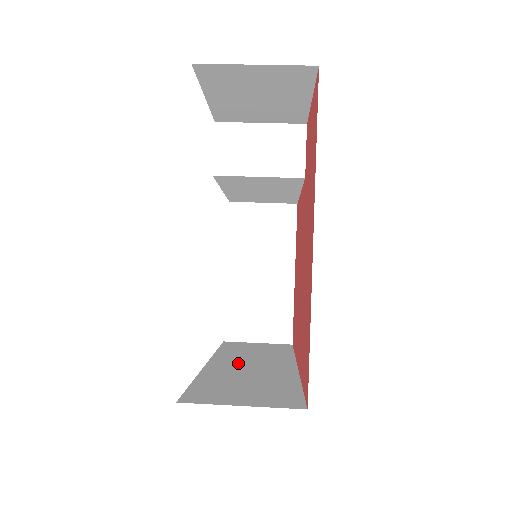
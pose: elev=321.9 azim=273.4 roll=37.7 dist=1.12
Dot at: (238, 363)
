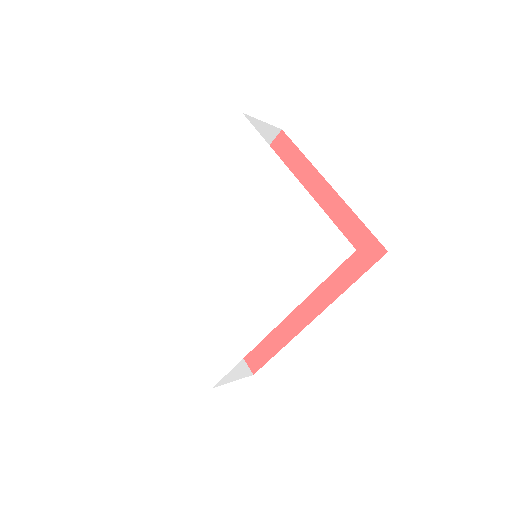
Dot at: occluded
